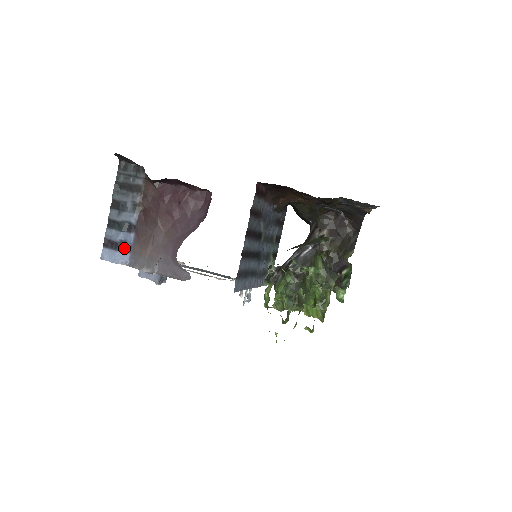
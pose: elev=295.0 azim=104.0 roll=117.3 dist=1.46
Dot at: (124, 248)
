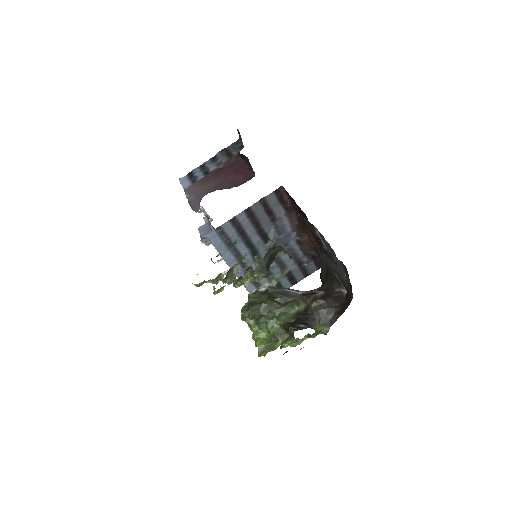
Dot at: (193, 180)
